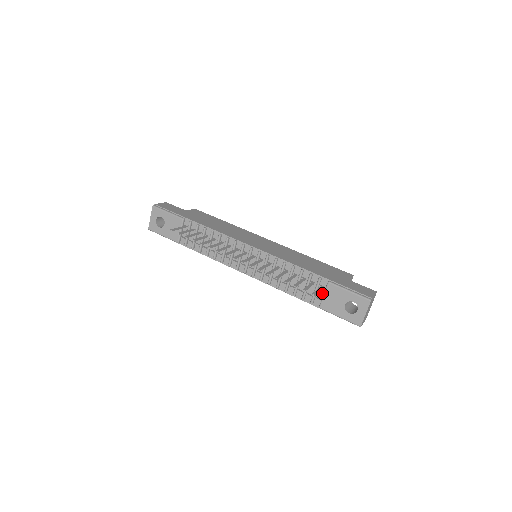
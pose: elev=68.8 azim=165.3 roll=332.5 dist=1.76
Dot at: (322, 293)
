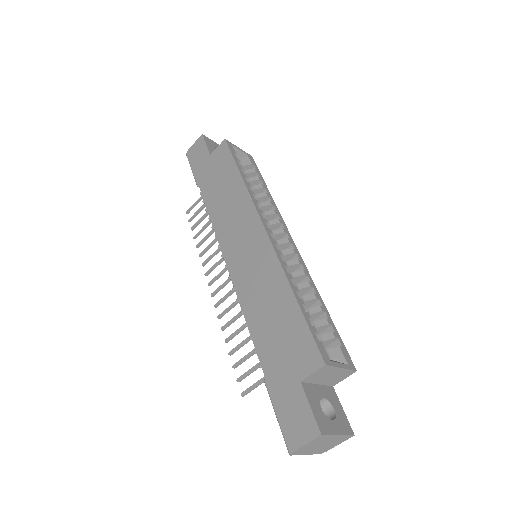
Dot at: occluded
